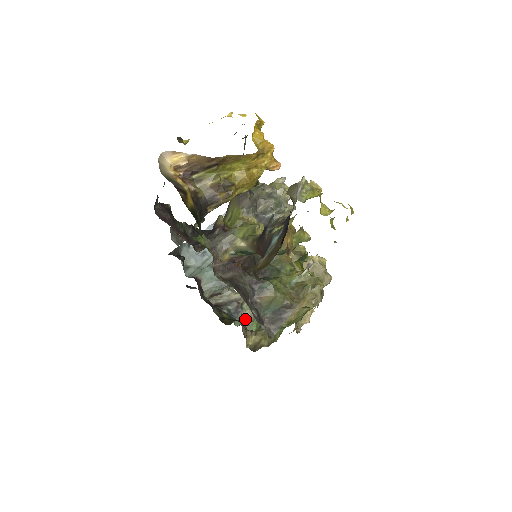
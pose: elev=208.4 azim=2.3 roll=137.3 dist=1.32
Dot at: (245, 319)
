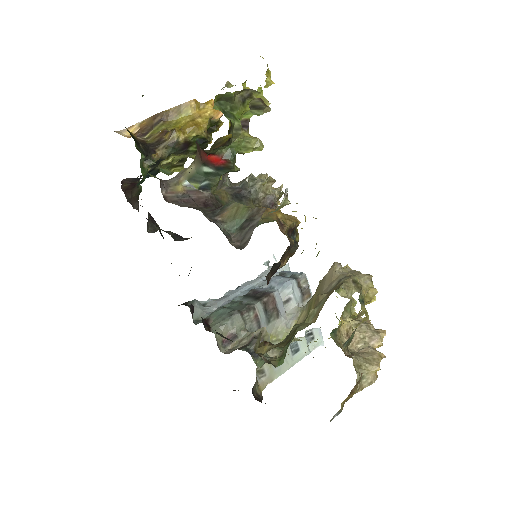
Dot at: (271, 357)
